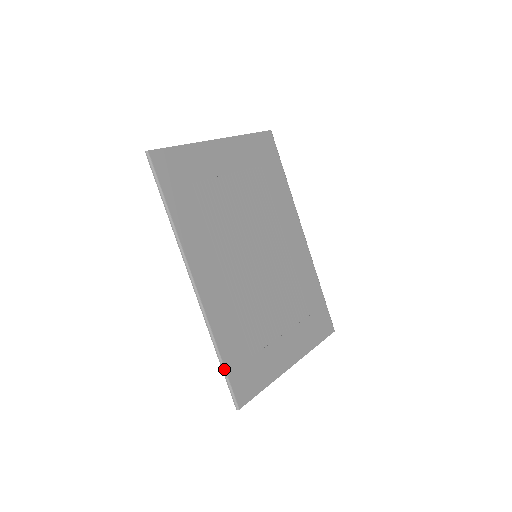
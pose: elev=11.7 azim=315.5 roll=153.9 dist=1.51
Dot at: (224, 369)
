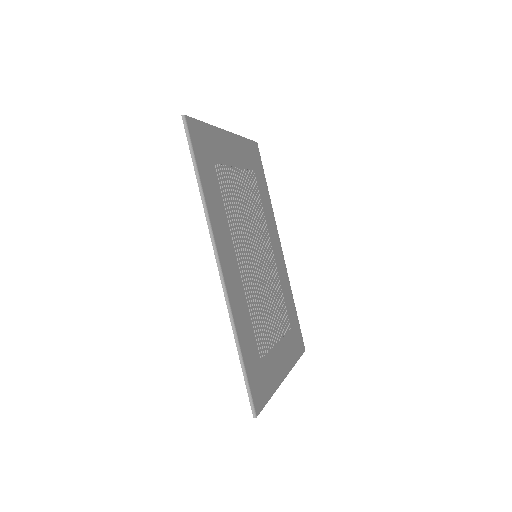
Dot at: (244, 368)
